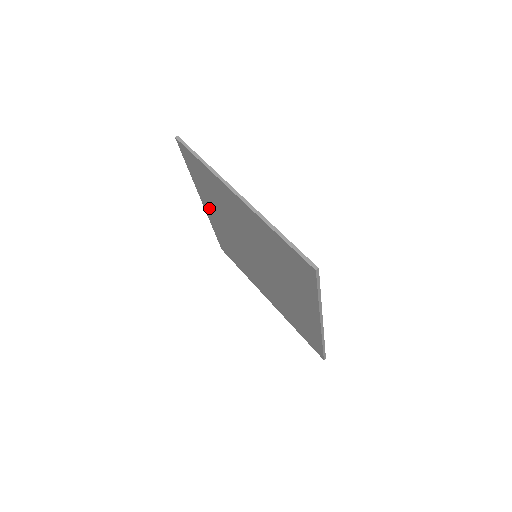
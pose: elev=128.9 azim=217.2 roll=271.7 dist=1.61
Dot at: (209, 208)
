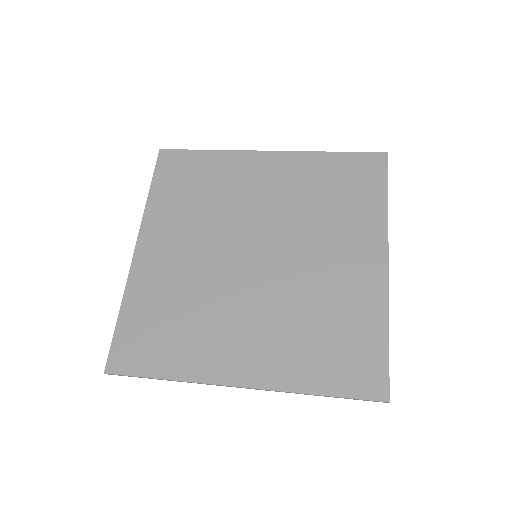
Dot at: (156, 244)
